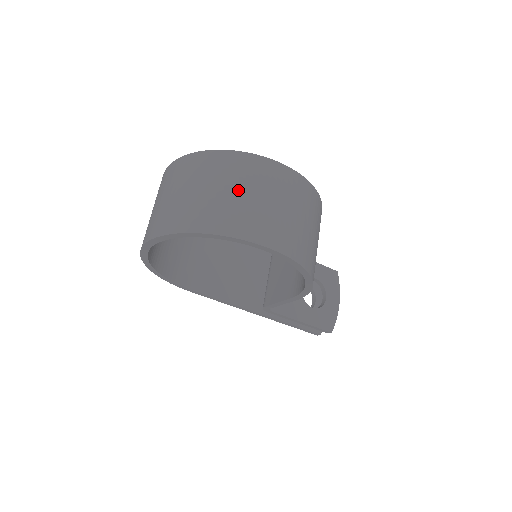
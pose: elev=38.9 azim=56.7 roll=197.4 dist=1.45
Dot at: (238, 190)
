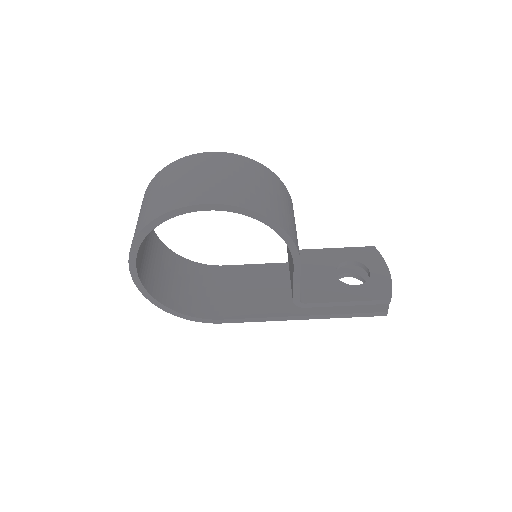
Dot at: (168, 185)
